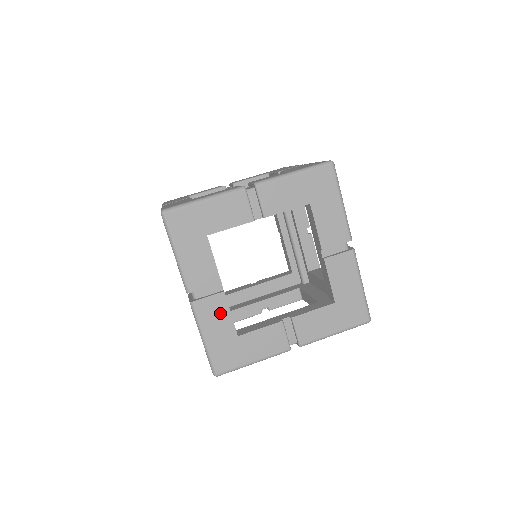
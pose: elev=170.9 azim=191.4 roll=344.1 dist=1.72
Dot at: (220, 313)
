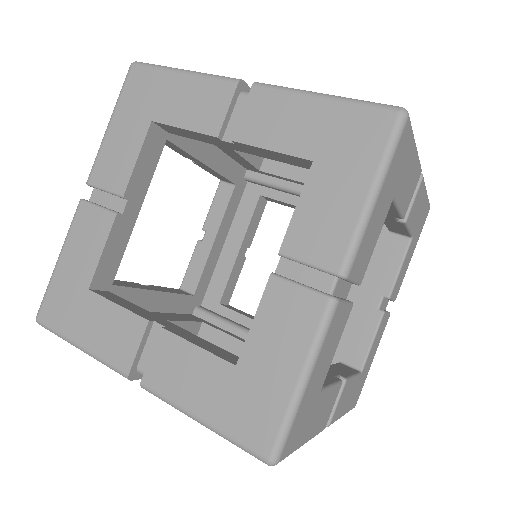
Dot at: (183, 360)
